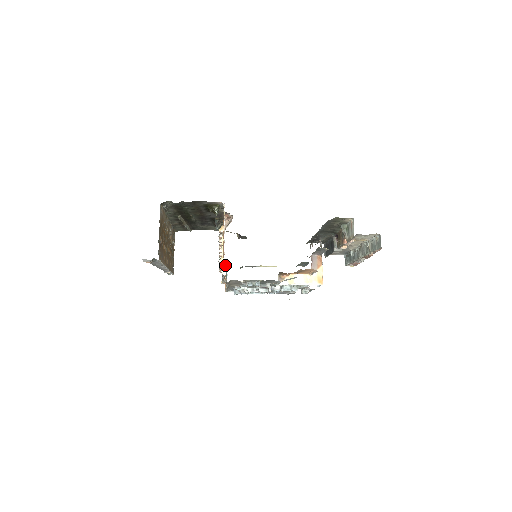
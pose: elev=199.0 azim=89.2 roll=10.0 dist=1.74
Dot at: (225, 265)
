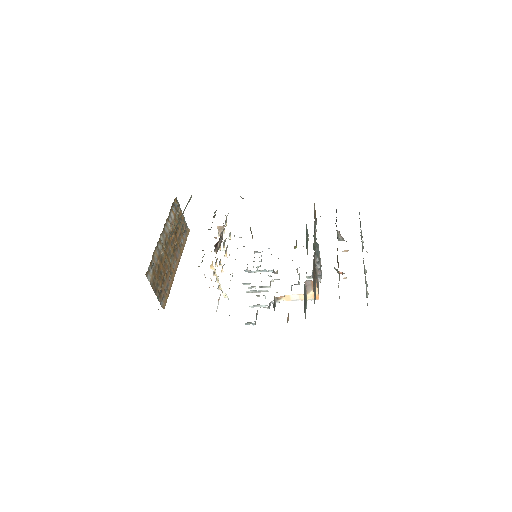
Dot at: occluded
